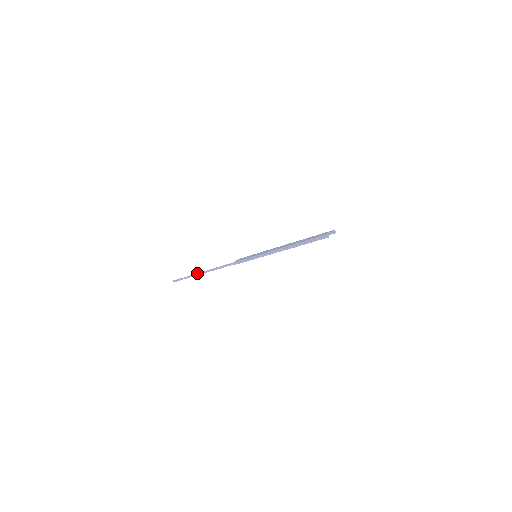
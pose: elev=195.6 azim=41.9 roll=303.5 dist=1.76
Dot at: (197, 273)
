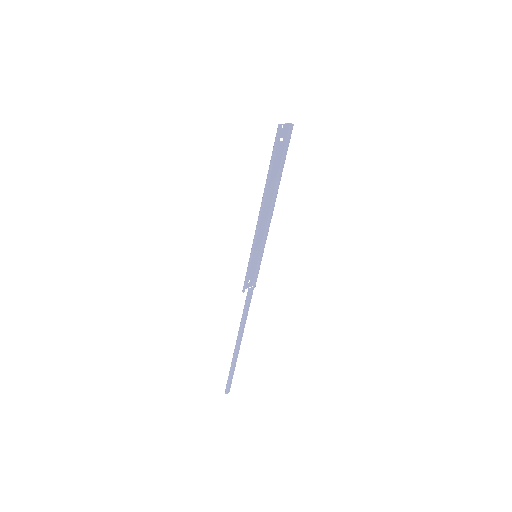
Dot at: occluded
